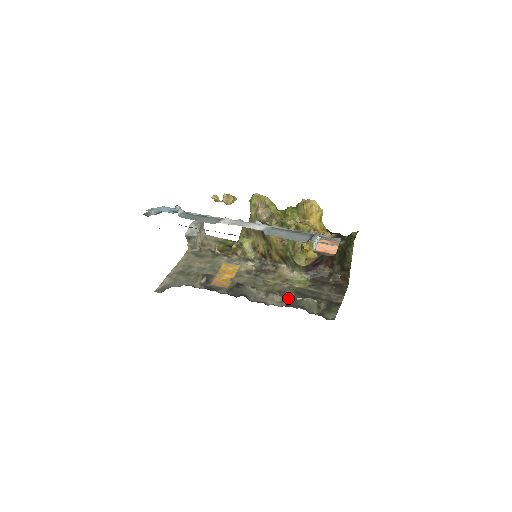
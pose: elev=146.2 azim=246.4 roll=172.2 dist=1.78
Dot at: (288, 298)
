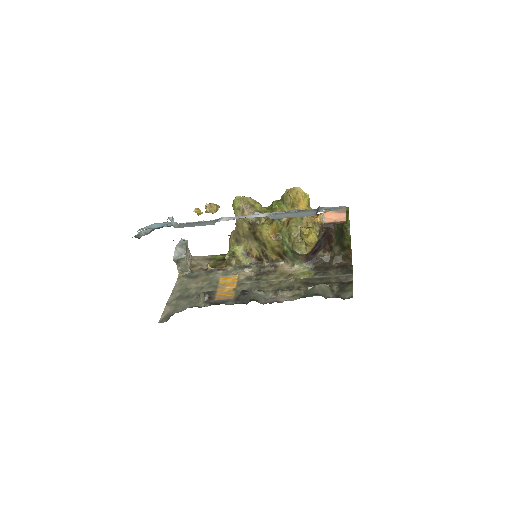
Dot at: (298, 291)
